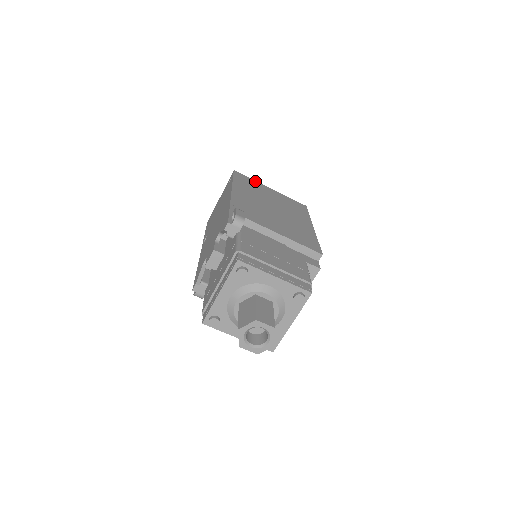
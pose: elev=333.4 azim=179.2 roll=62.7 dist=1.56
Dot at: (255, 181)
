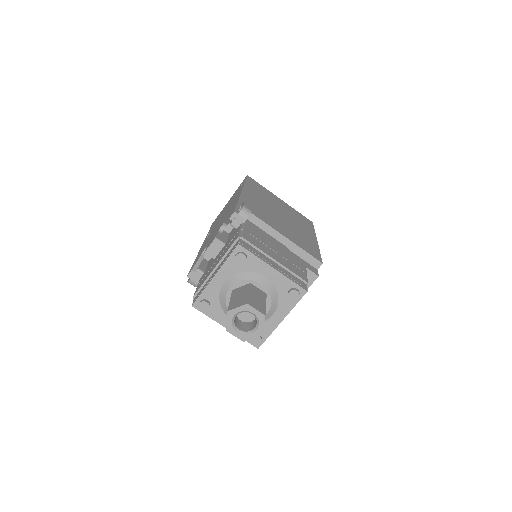
Dot at: (266, 189)
